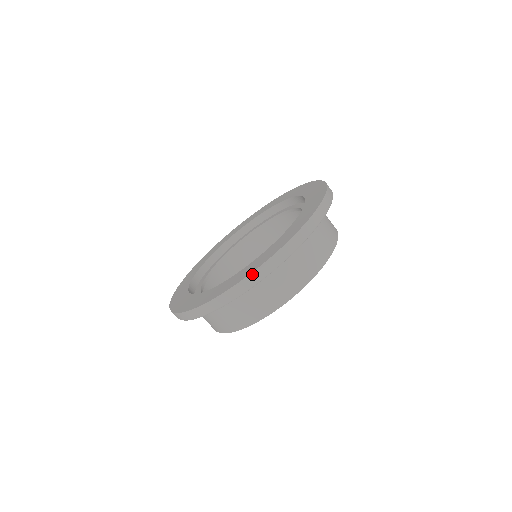
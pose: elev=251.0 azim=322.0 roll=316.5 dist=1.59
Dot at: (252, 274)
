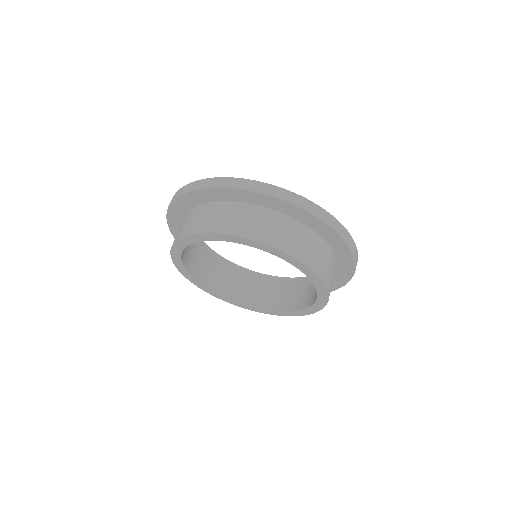
Dot at: (354, 243)
